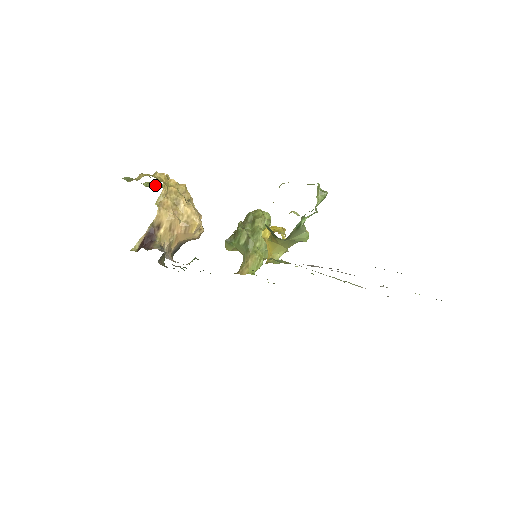
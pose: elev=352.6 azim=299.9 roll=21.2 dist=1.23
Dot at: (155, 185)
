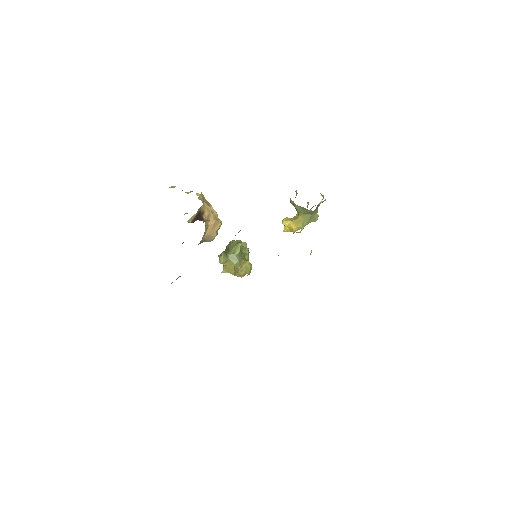
Dot at: occluded
